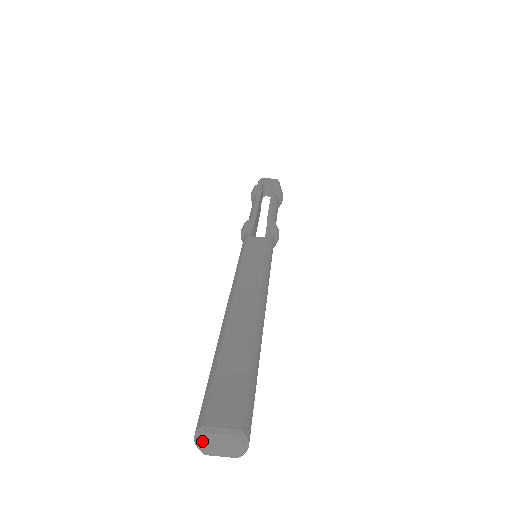
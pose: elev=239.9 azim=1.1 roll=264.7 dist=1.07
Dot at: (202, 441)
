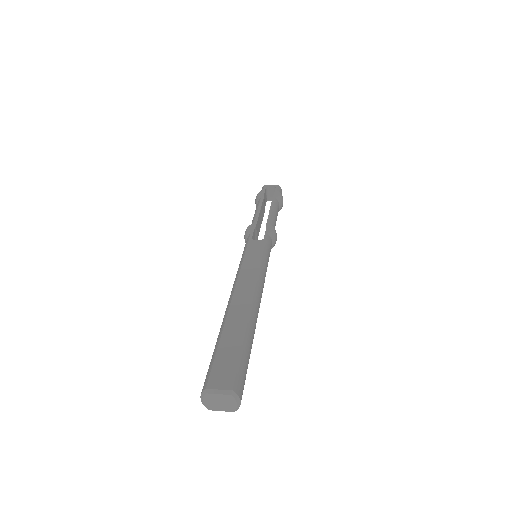
Dot at: (206, 400)
